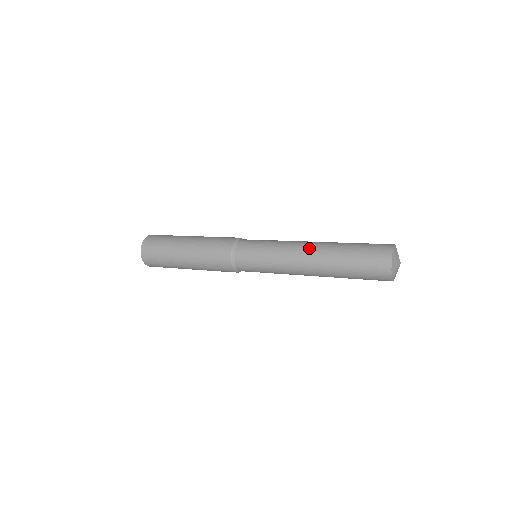
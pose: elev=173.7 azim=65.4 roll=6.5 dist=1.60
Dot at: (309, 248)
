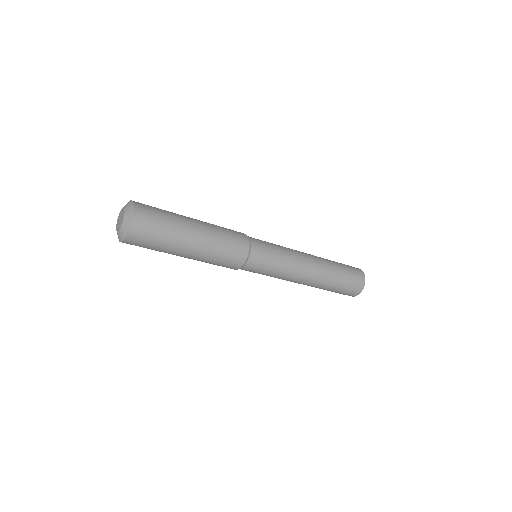
Dot at: (313, 261)
